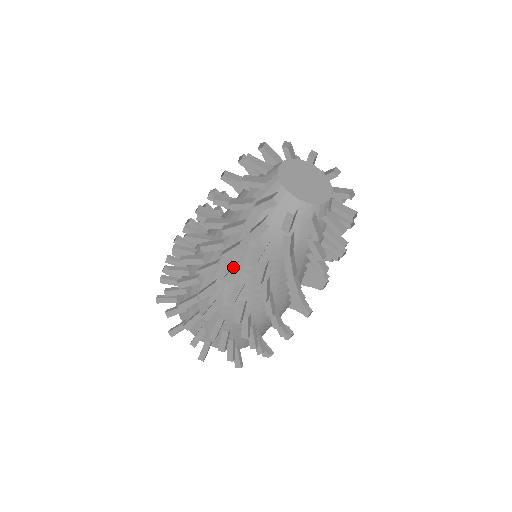
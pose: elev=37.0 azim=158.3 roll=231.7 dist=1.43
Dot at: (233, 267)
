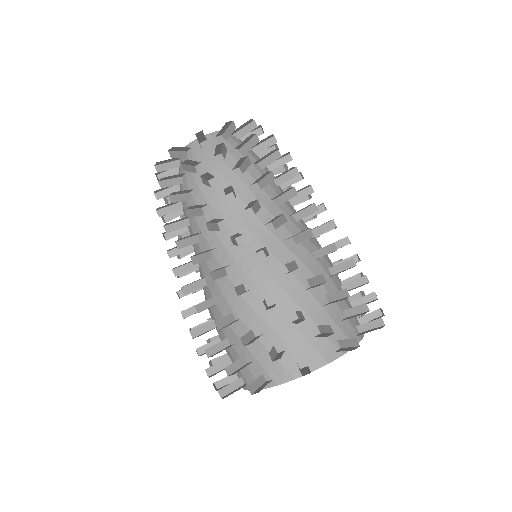
Dot at: occluded
